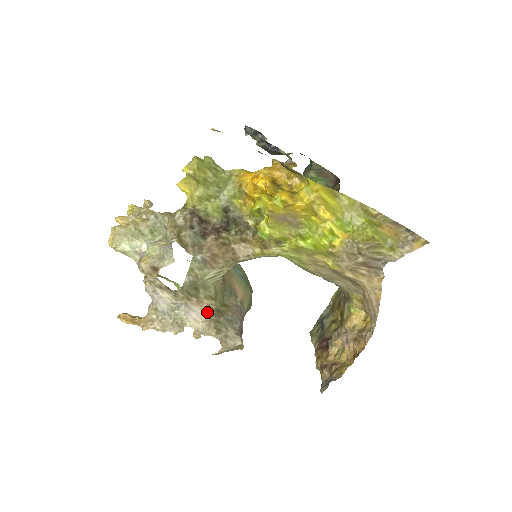
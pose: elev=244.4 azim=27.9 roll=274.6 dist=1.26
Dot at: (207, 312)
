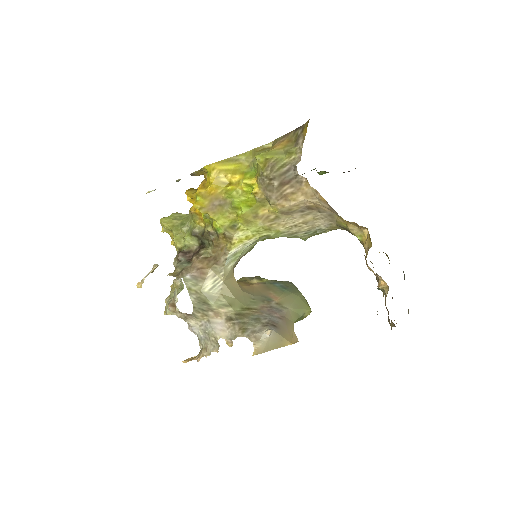
Dot at: (228, 319)
